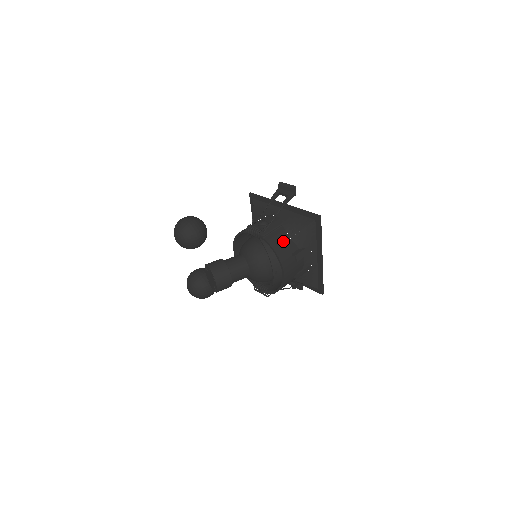
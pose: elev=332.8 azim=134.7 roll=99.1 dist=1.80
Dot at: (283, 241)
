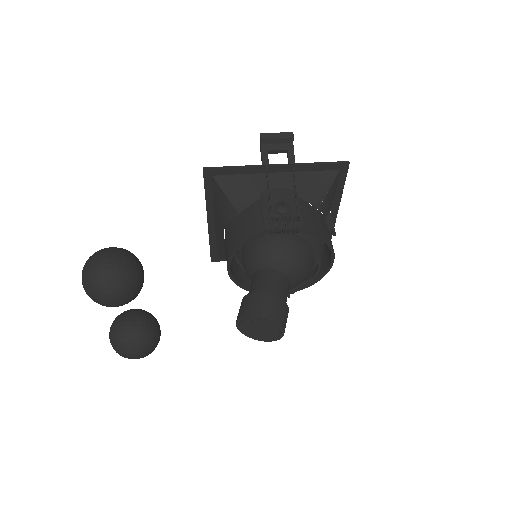
Dot at: (318, 219)
